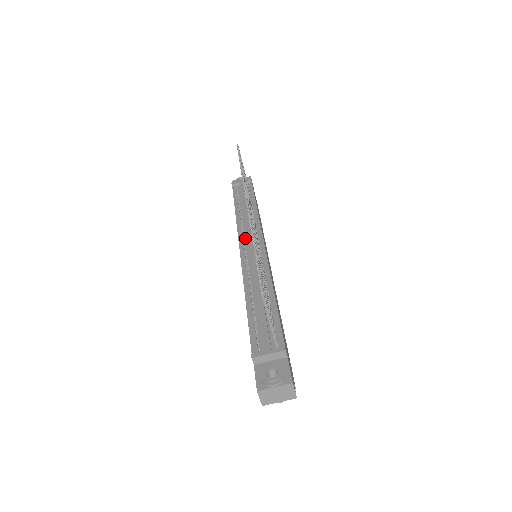
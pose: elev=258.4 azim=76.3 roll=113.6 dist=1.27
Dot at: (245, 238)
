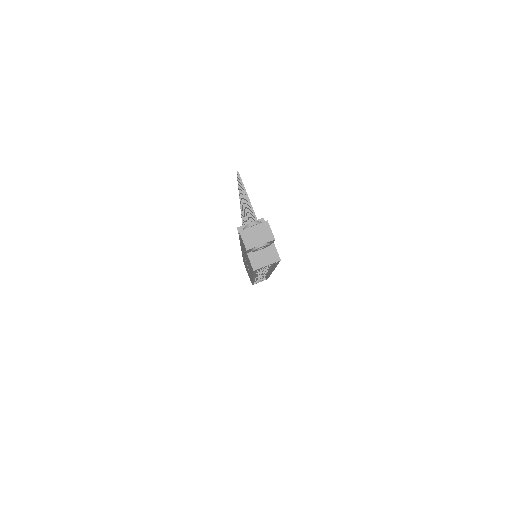
Dot at: occluded
